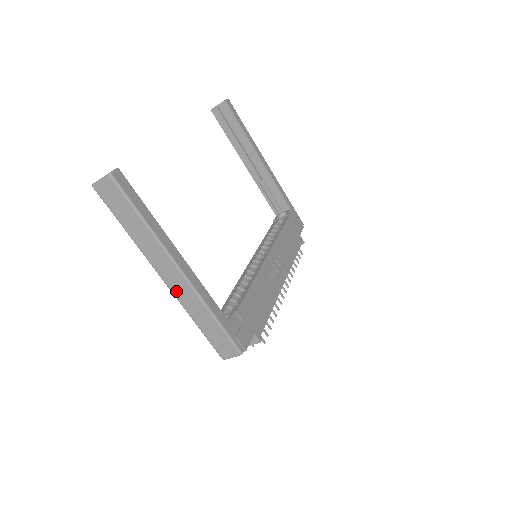
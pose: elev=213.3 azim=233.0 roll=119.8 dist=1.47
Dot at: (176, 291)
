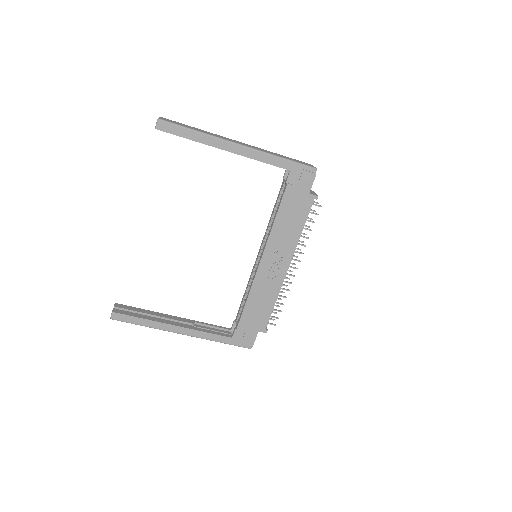
Dot at: occluded
